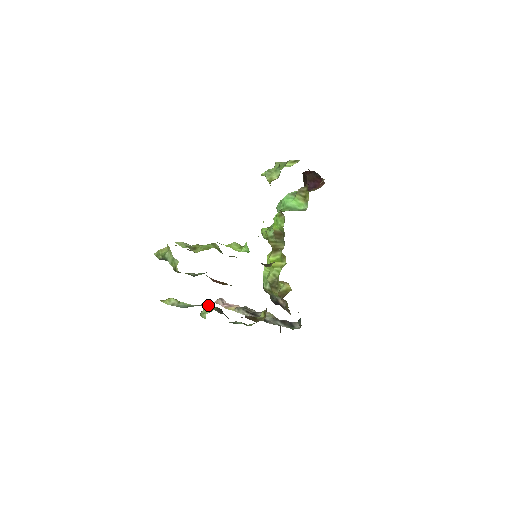
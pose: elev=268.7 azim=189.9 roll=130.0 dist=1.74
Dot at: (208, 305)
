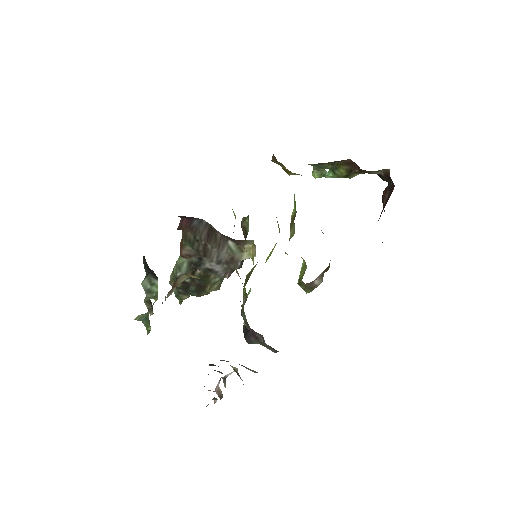
Dot at: occluded
